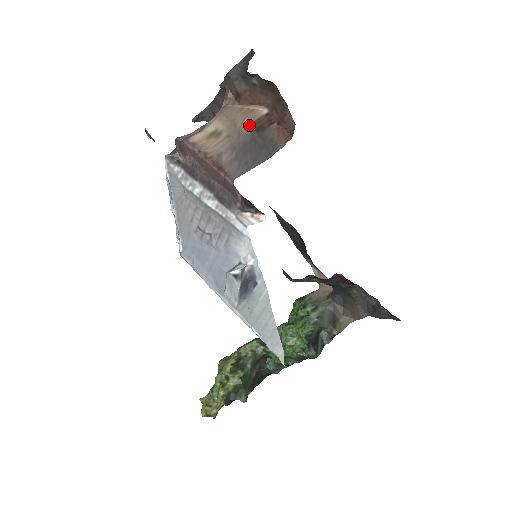
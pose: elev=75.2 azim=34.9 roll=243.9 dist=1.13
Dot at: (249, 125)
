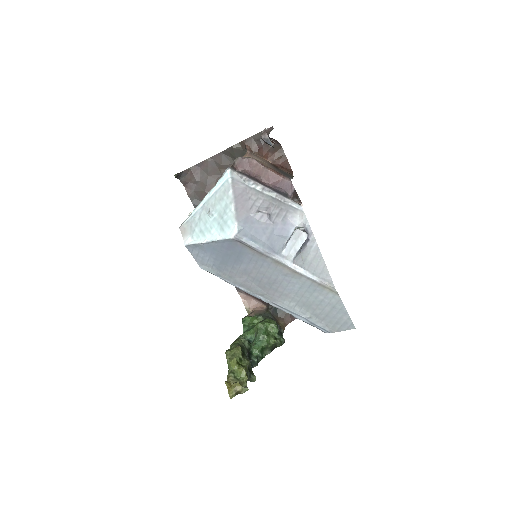
Dot at: (270, 164)
